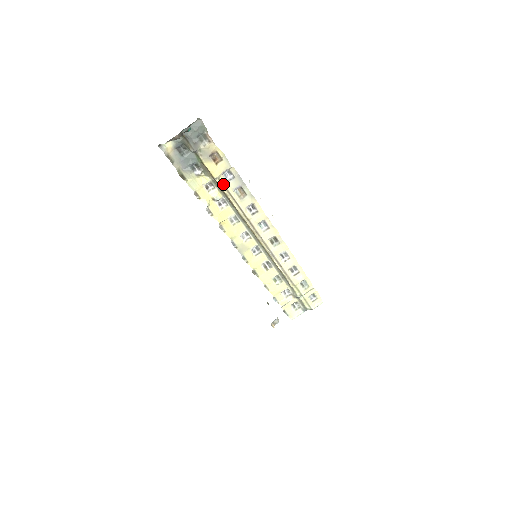
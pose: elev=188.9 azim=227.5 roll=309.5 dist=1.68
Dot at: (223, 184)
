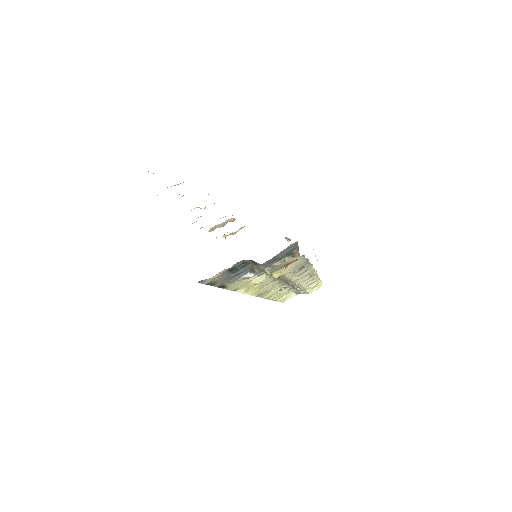
Dot at: (281, 275)
